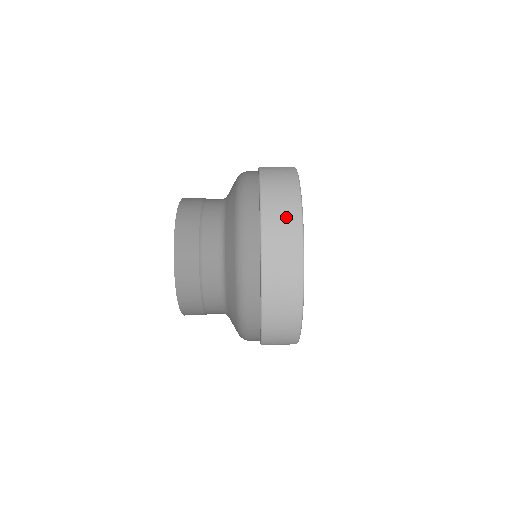
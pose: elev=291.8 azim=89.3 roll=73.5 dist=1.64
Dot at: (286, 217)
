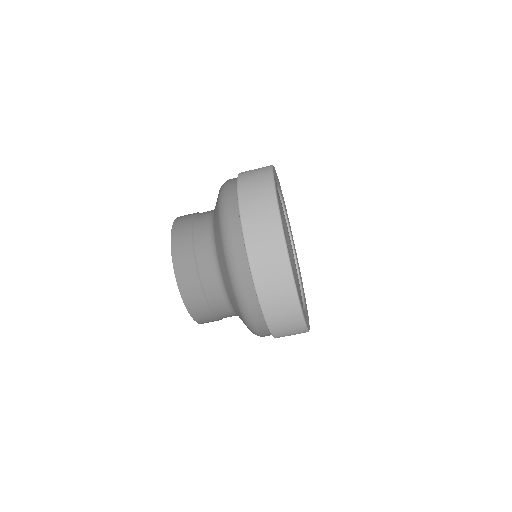
Dot at: (270, 248)
